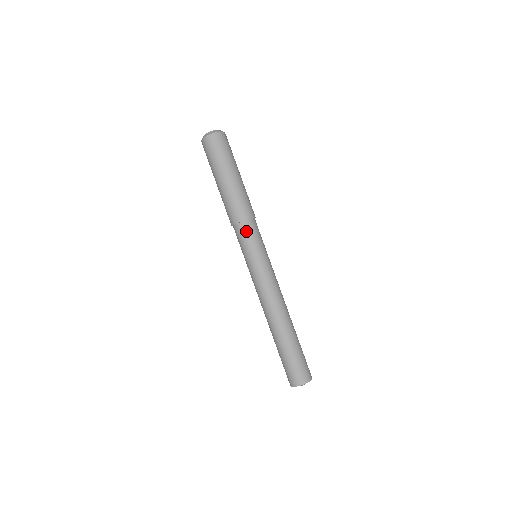
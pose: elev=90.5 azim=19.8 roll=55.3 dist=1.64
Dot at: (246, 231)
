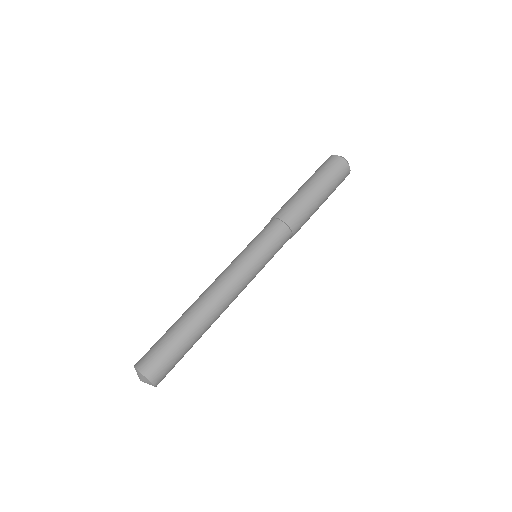
Dot at: (272, 227)
